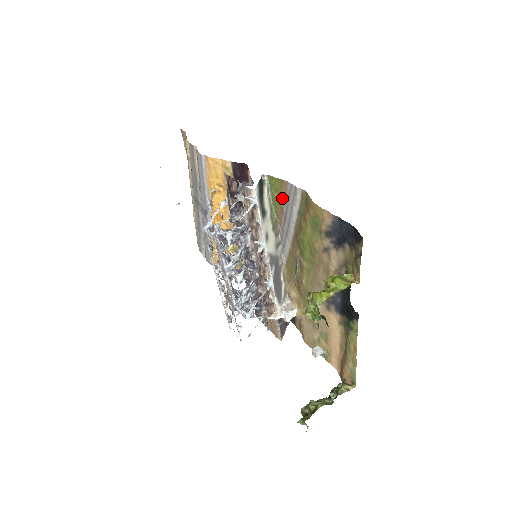
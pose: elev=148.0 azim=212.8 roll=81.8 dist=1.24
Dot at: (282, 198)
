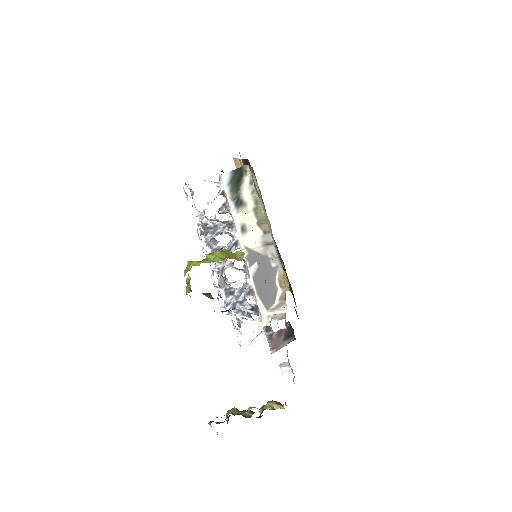
Dot at: (259, 189)
